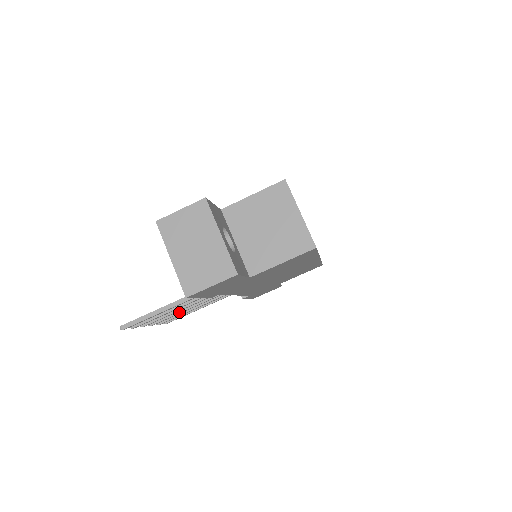
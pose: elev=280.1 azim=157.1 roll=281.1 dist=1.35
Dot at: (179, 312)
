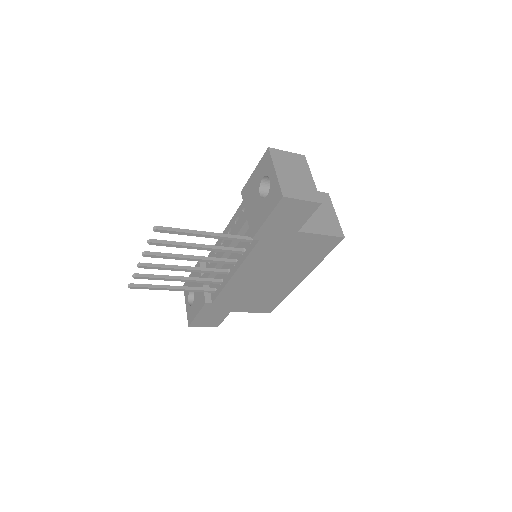
Dot at: (173, 267)
